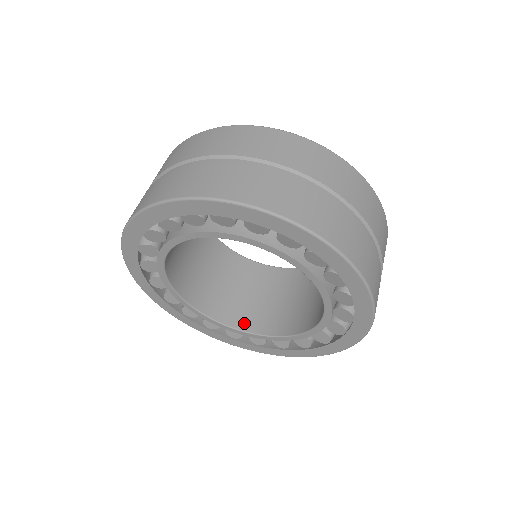
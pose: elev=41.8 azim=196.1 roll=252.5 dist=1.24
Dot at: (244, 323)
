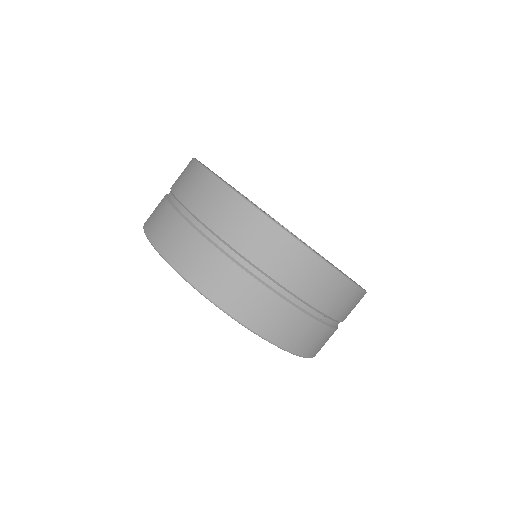
Dot at: occluded
